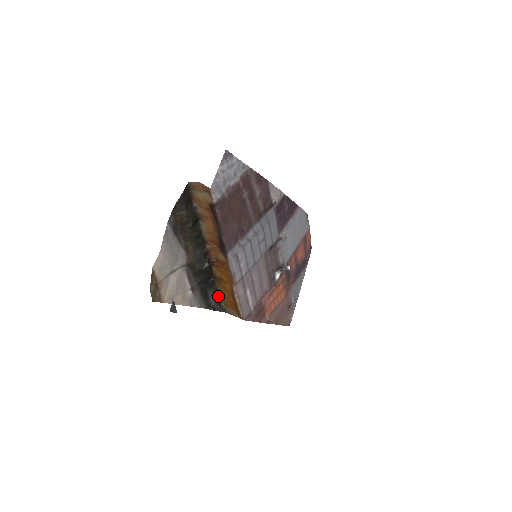
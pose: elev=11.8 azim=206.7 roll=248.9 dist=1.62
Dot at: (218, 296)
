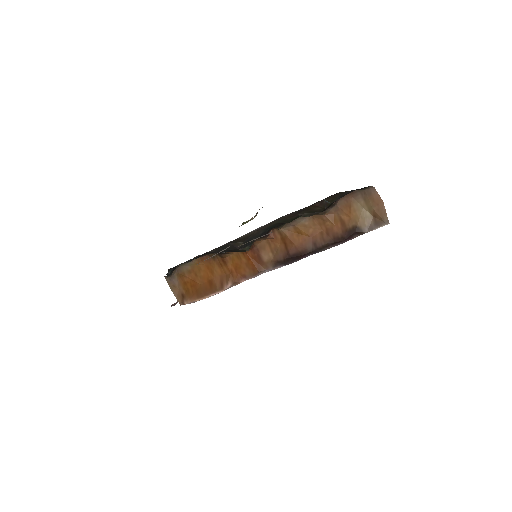
Dot at: occluded
